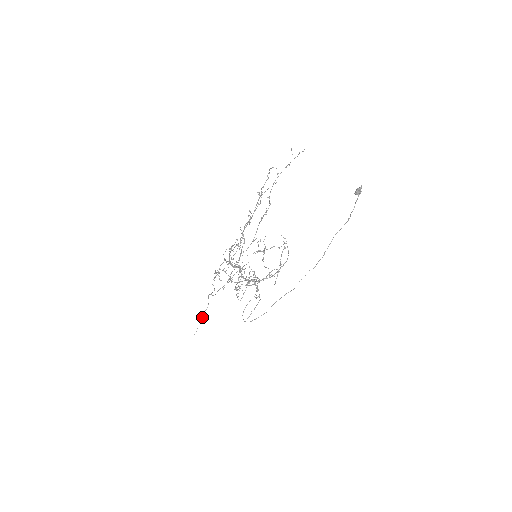
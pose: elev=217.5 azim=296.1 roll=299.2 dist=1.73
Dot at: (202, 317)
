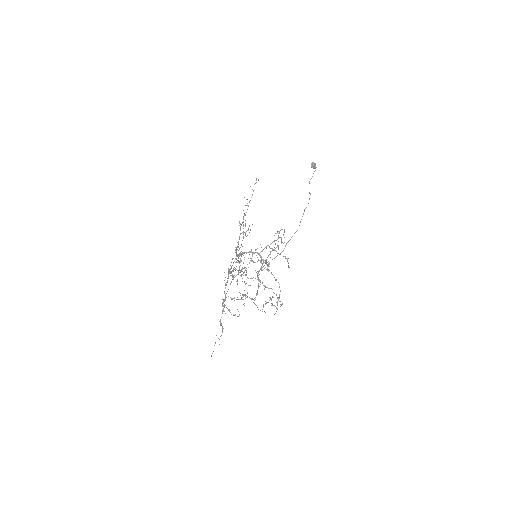
Dot at: occluded
